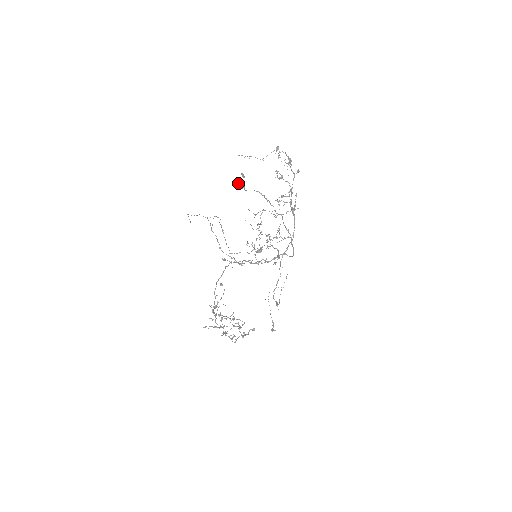
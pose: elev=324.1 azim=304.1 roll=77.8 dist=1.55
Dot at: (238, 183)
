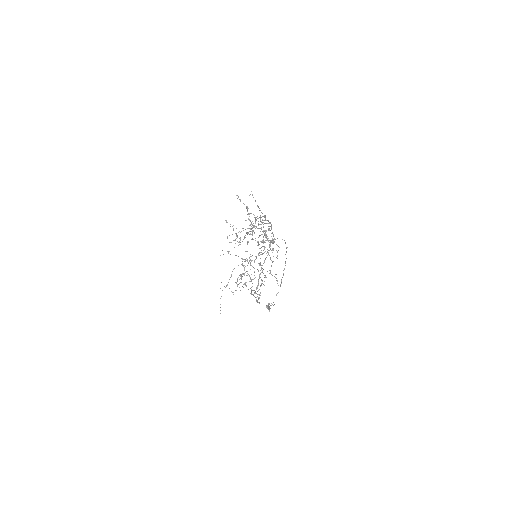
Dot at: occluded
